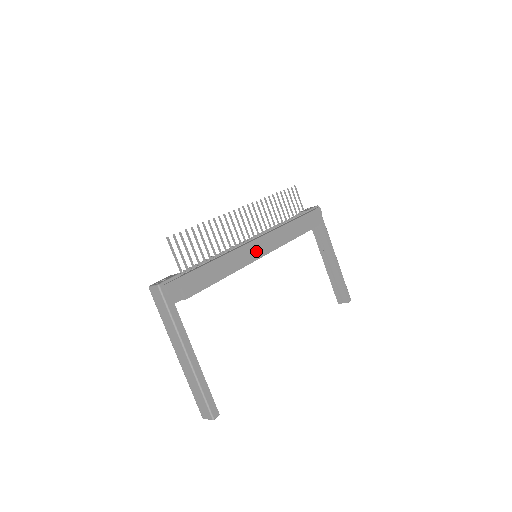
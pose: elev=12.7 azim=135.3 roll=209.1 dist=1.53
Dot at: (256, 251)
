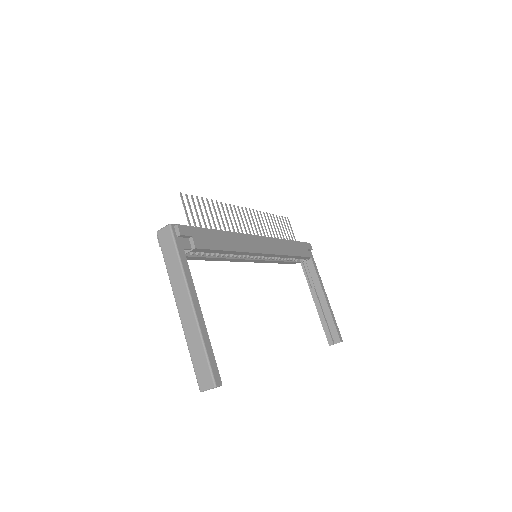
Dot at: (258, 245)
